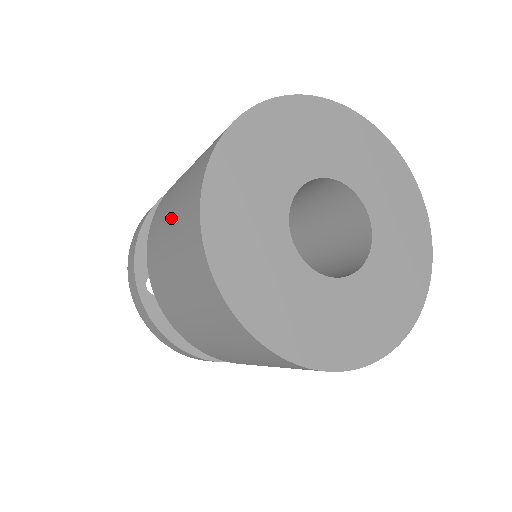
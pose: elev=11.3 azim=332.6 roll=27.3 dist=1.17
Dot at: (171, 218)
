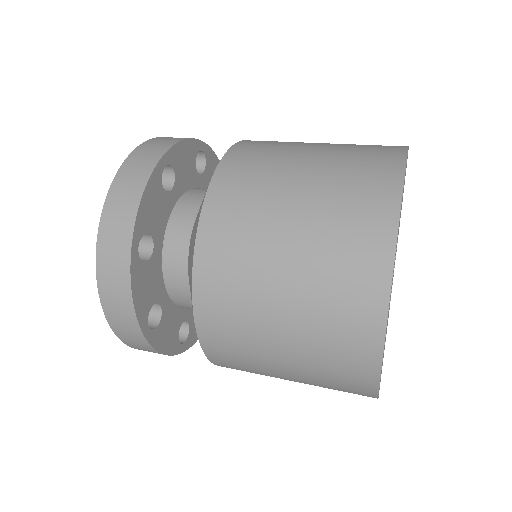
Dot at: (289, 324)
